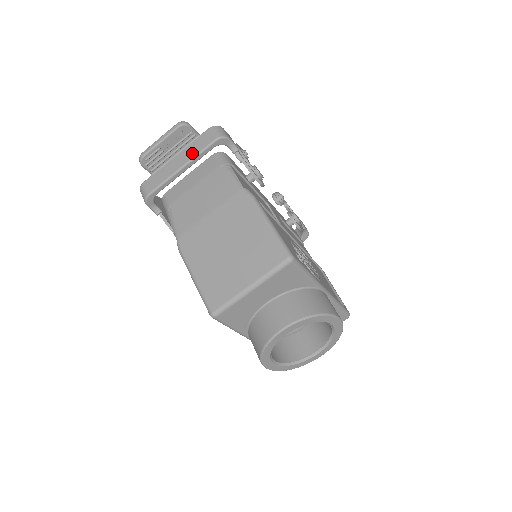
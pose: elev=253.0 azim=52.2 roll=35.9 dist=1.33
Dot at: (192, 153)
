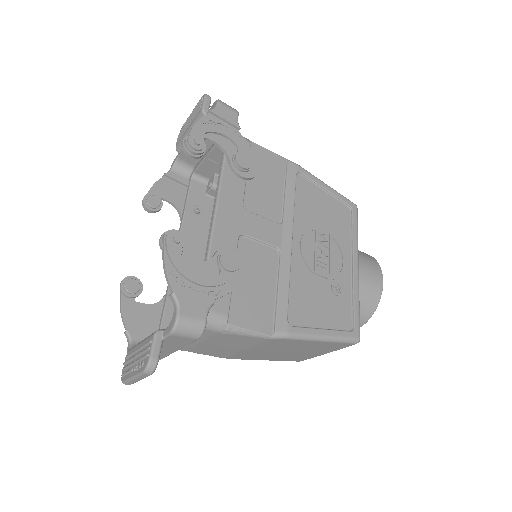
Dot at: (175, 348)
